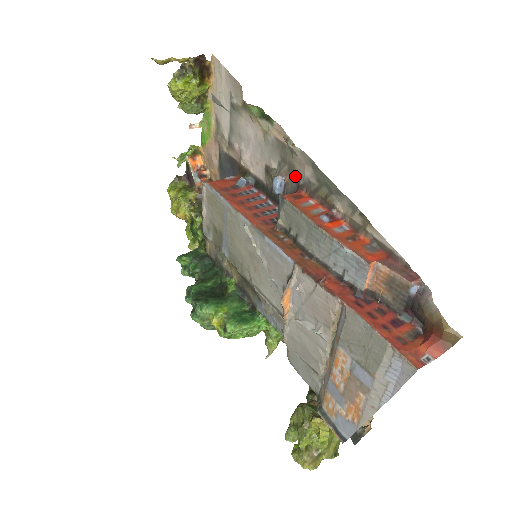
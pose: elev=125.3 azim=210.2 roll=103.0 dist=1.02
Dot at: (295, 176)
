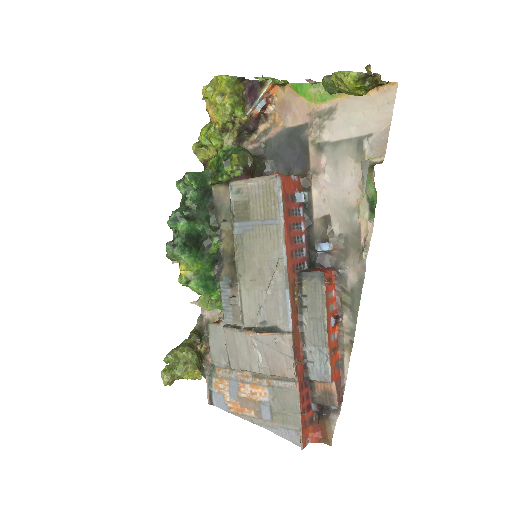
Dot at: (341, 260)
